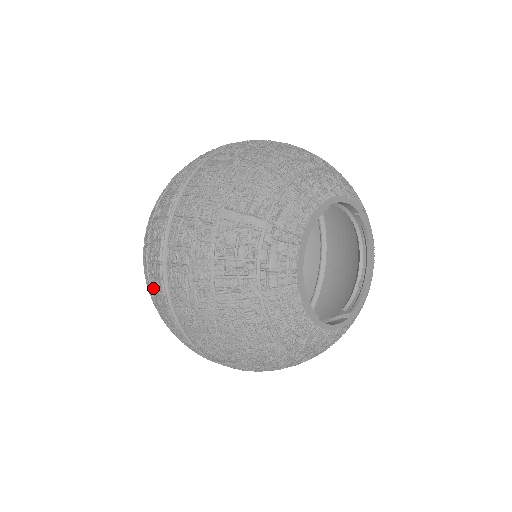
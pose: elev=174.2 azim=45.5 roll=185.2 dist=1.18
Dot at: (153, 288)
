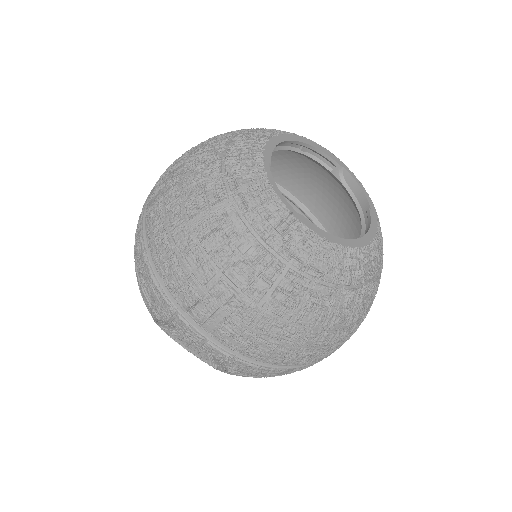
Dot at: occluded
